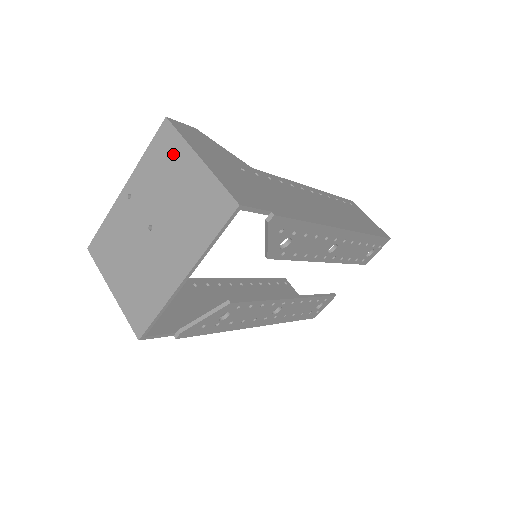
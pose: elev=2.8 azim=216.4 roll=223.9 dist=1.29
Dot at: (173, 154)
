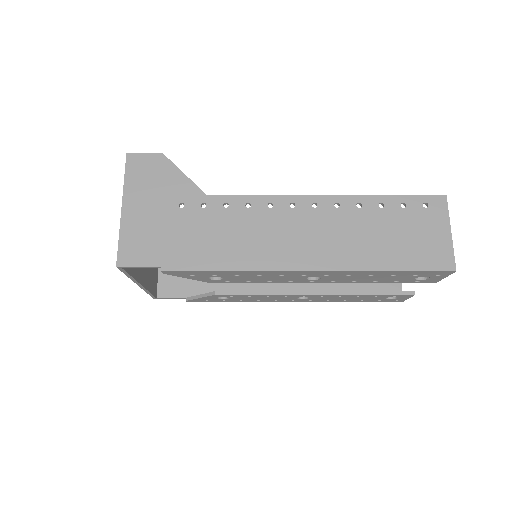
Dot at: occluded
